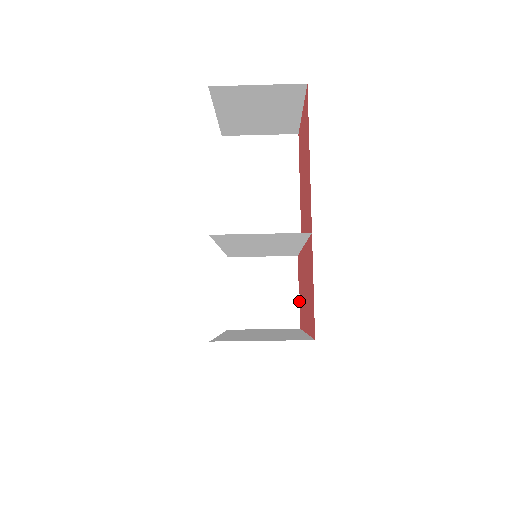
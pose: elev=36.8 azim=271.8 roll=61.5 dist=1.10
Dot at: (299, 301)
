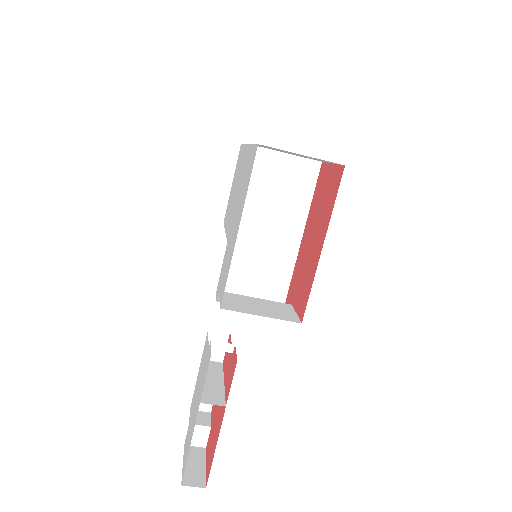
Dot at: (295, 312)
